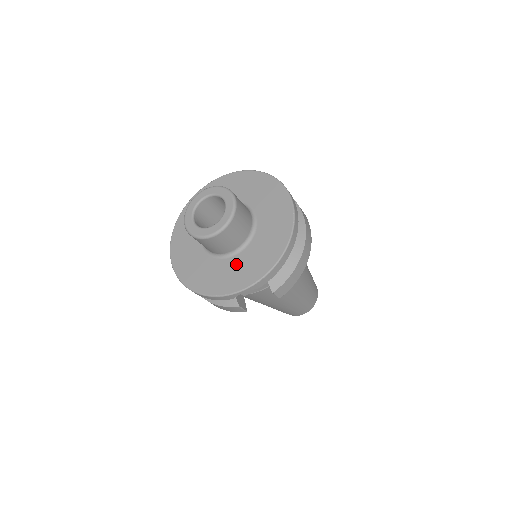
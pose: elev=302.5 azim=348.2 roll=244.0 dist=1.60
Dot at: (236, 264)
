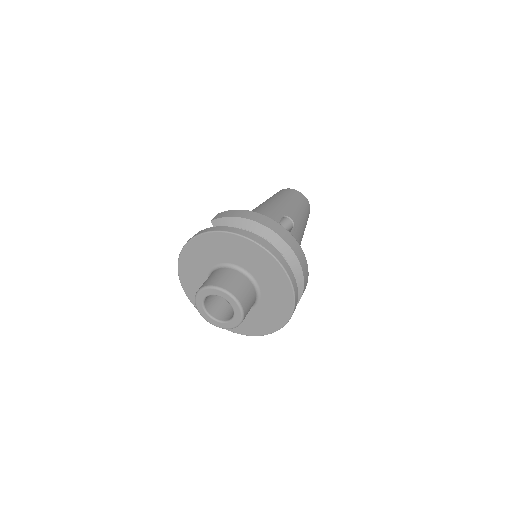
Dot at: (261, 313)
